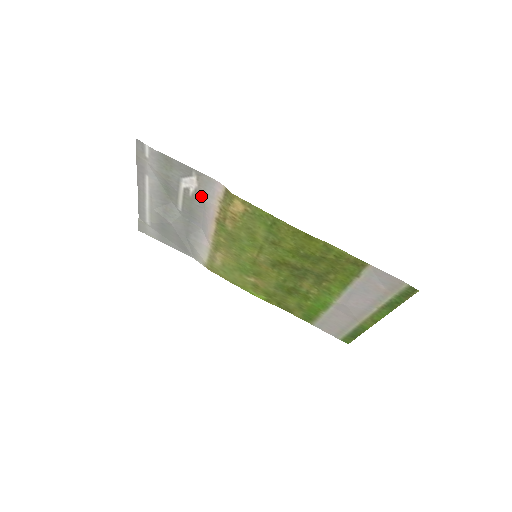
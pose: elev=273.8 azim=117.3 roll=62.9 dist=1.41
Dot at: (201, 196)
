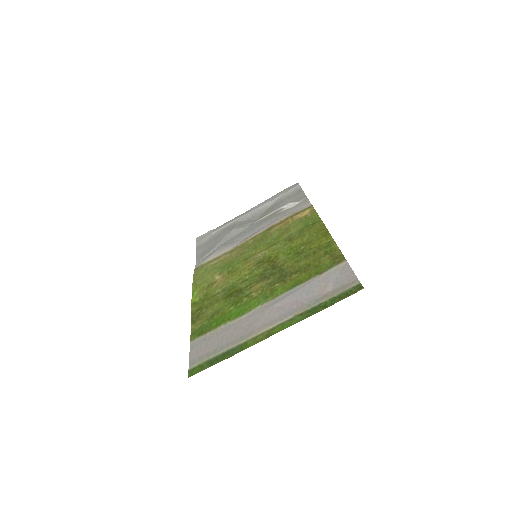
Dot at: (285, 213)
